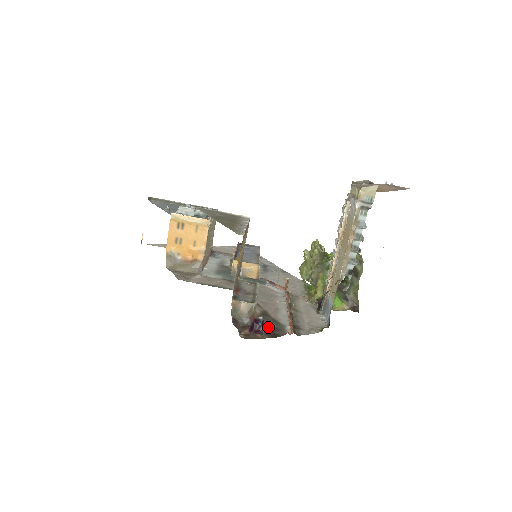
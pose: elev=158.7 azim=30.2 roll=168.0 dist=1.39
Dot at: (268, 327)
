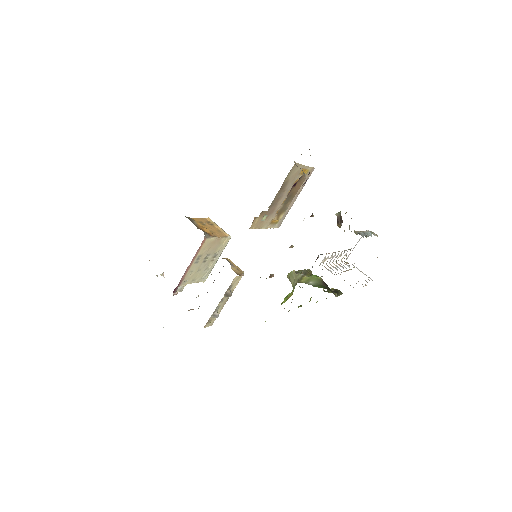
Dot at: occluded
